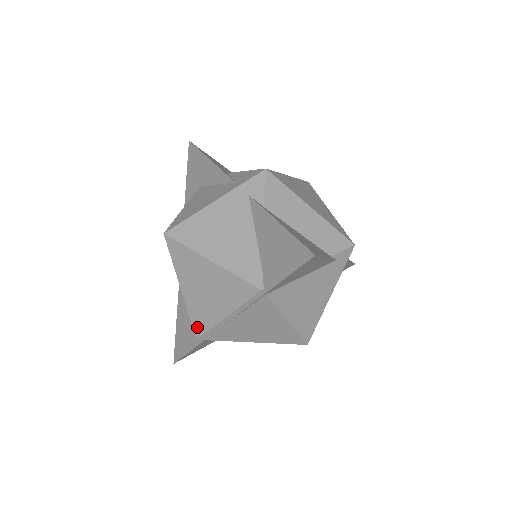
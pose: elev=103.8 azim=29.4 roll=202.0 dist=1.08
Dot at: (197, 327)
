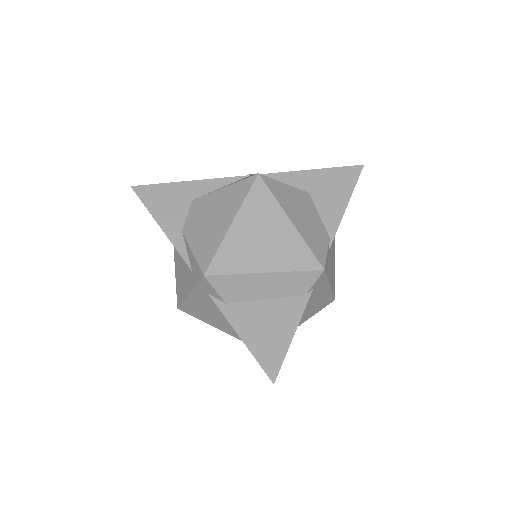
Dot at: occluded
